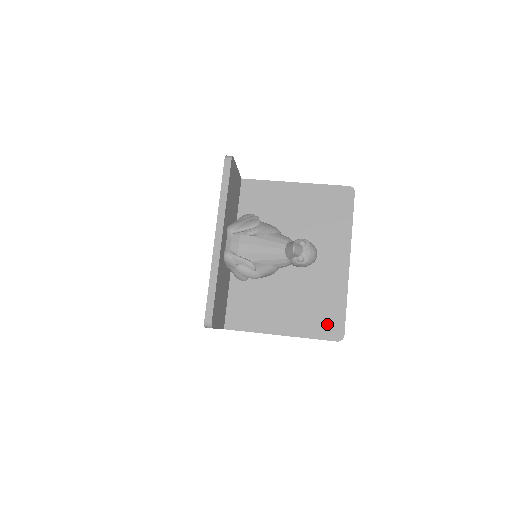
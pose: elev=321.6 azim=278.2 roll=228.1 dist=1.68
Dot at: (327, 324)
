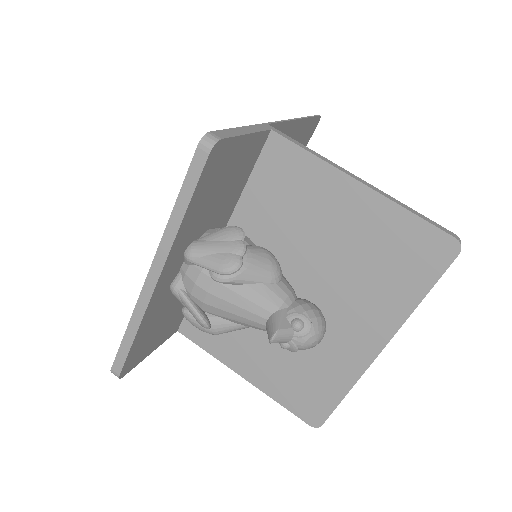
Dot at: (306, 401)
